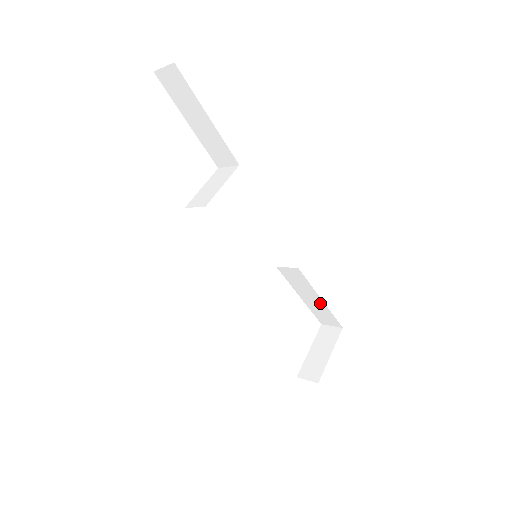
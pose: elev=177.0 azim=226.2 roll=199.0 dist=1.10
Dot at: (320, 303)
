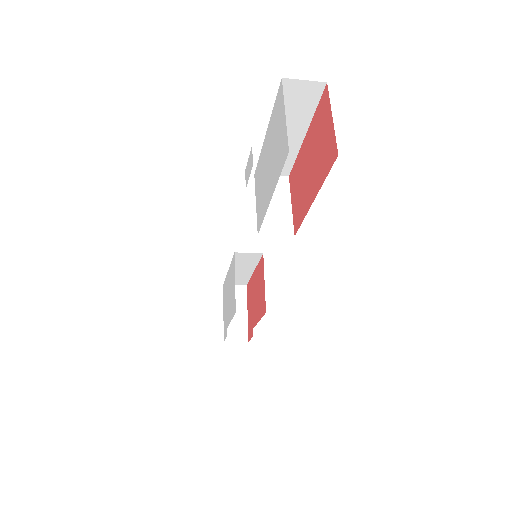
Dot at: (248, 273)
